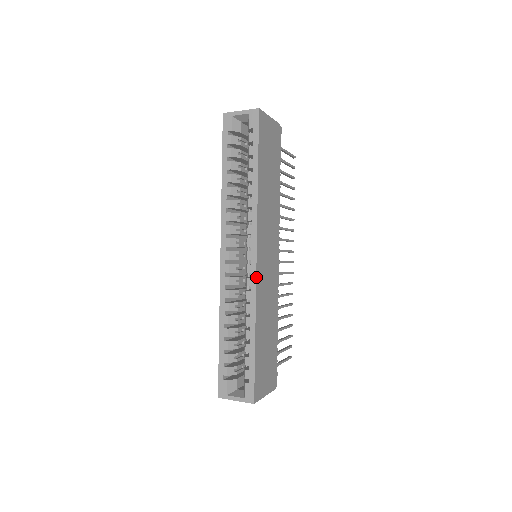
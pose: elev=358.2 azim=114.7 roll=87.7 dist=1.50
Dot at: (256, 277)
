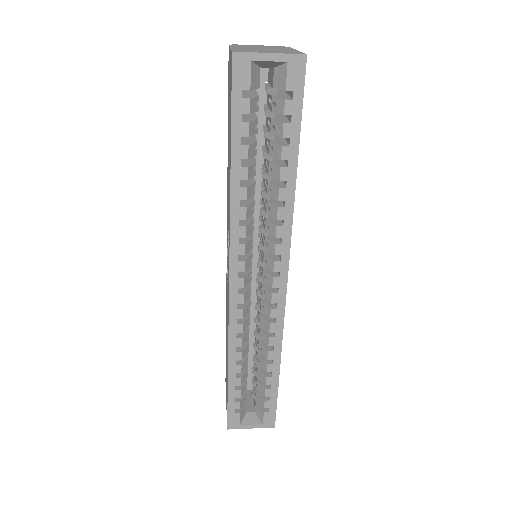
Dot at: occluded
